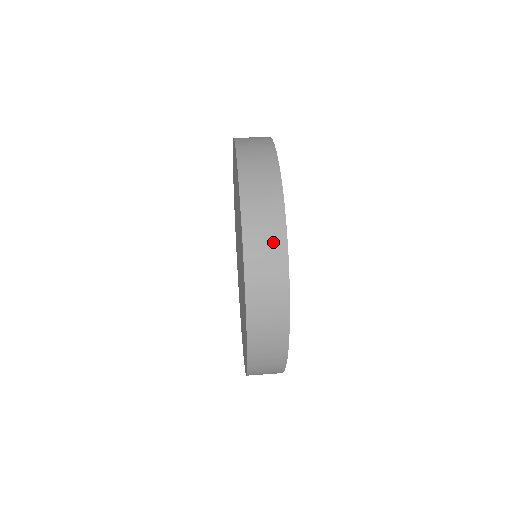
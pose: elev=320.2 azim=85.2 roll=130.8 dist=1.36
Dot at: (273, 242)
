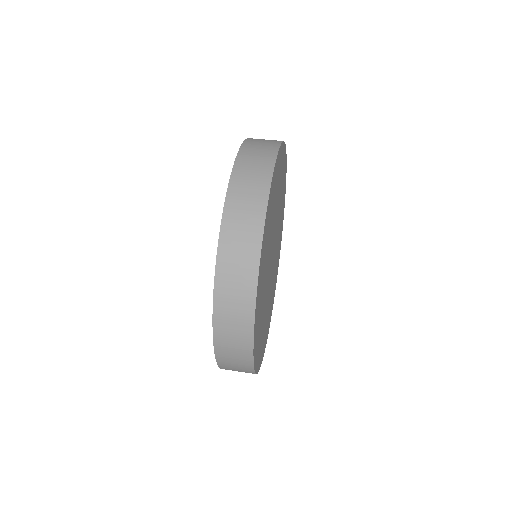
Dot at: (260, 171)
